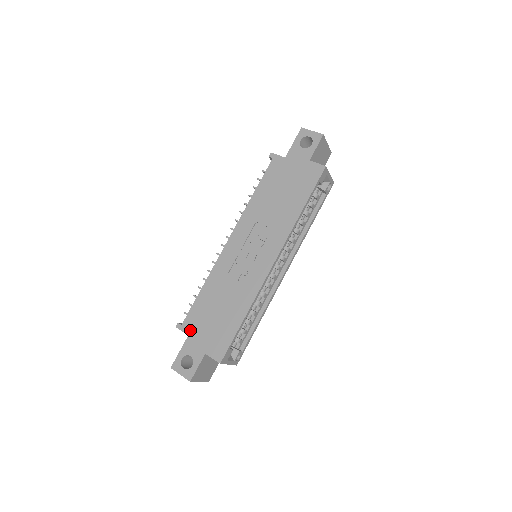
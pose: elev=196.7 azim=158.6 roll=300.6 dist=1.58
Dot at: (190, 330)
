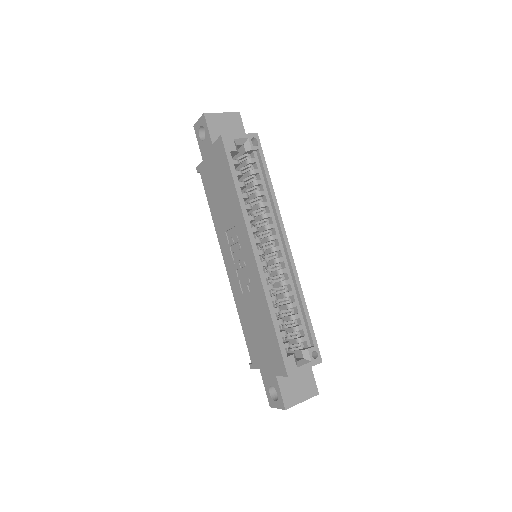
Dot at: (257, 363)
